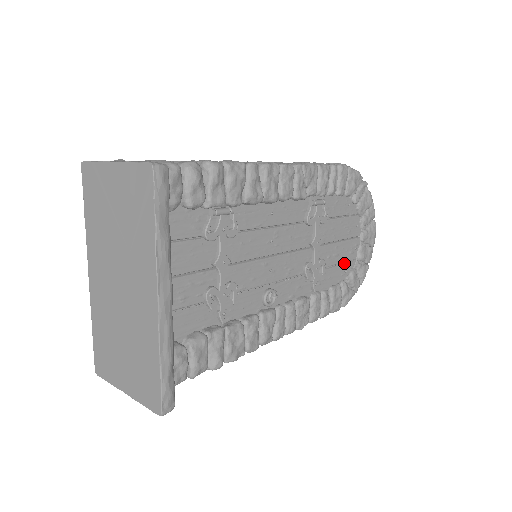
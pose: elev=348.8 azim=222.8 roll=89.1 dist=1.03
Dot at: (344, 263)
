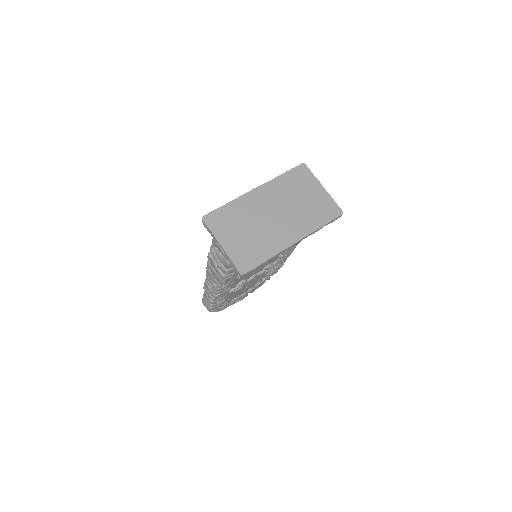
Dot at: occluded
